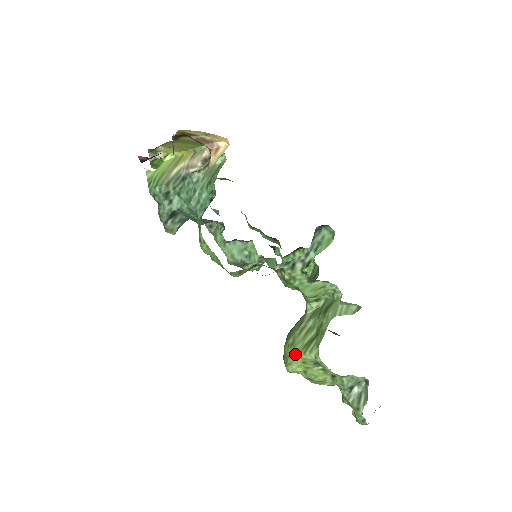
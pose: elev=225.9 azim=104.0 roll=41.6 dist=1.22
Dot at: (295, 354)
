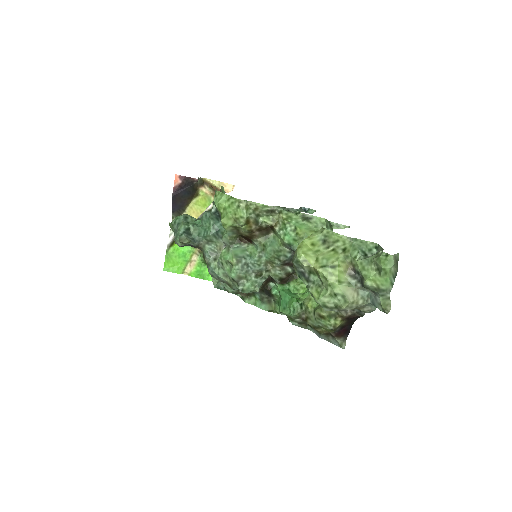
Dot at: (303, 241)
